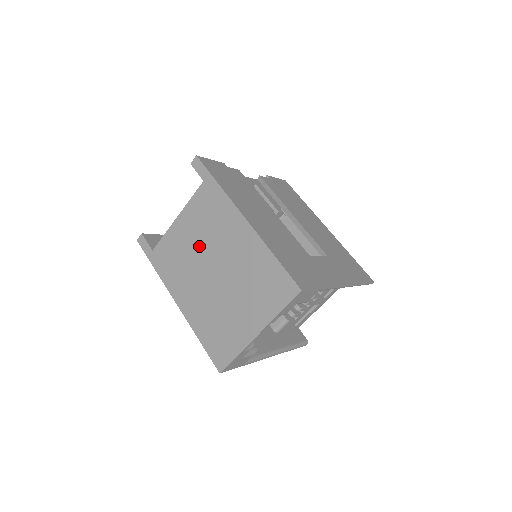
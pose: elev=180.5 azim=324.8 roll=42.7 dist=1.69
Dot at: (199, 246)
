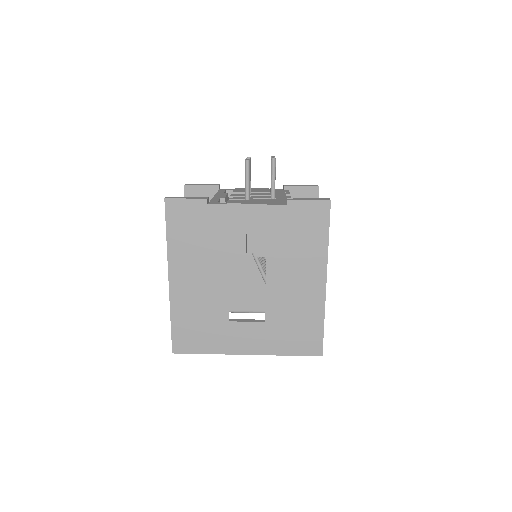
Dot at: occluded
